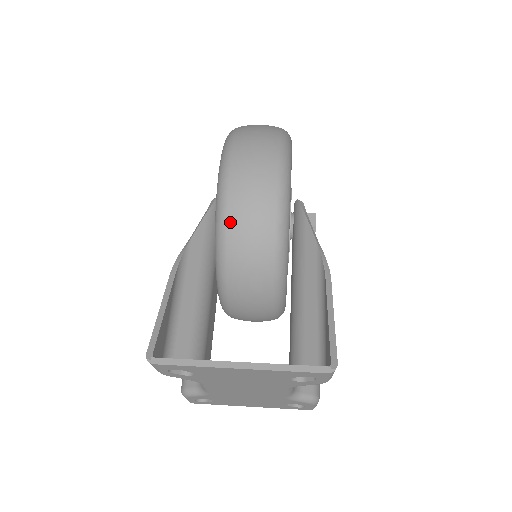
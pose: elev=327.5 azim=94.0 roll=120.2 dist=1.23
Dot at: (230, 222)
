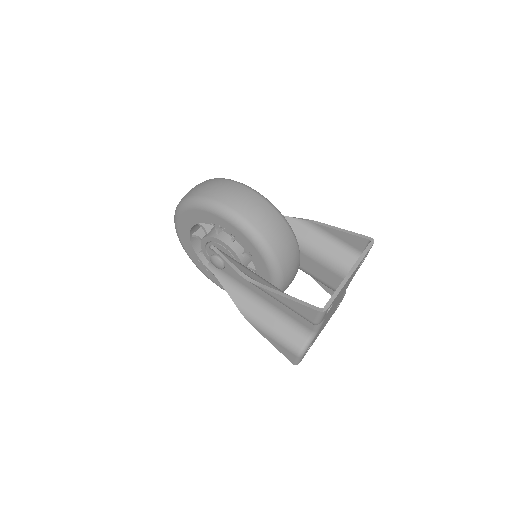
Dot at: (264, 233)
